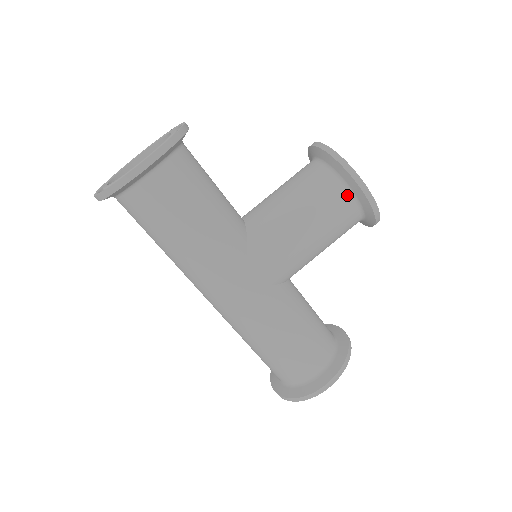
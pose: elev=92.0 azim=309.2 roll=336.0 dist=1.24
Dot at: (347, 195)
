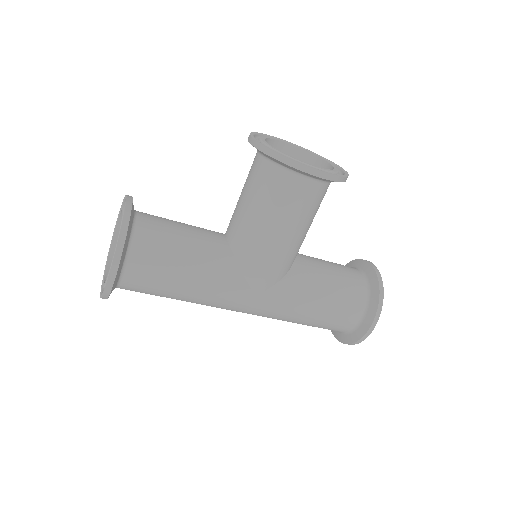
Dot at: (300, 180)
